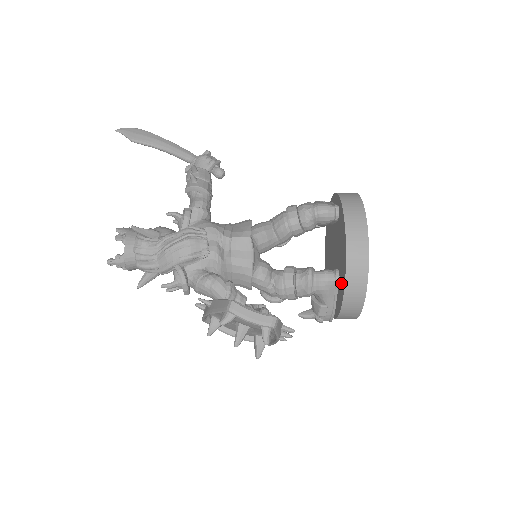
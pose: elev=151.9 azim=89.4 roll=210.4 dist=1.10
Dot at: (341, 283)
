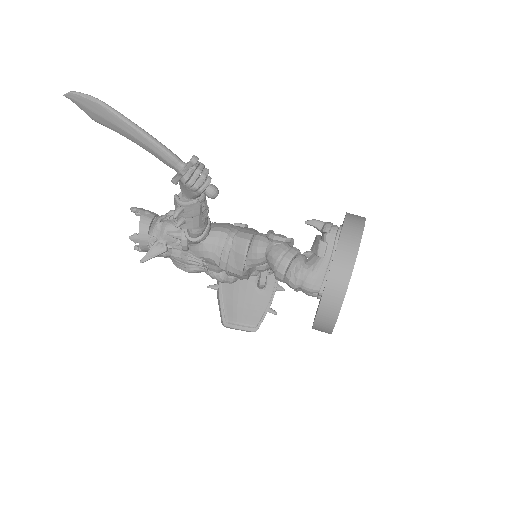
Dot at: (317, 308)
